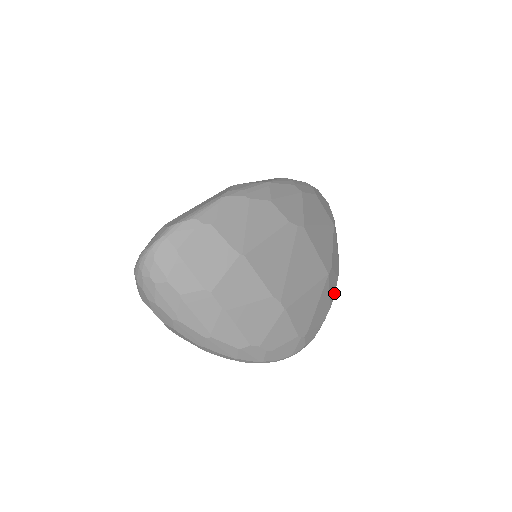
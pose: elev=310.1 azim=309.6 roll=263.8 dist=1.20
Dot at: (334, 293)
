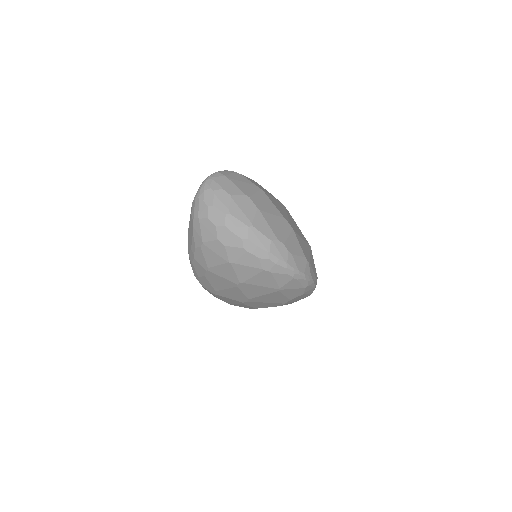
Dot at: occluded
